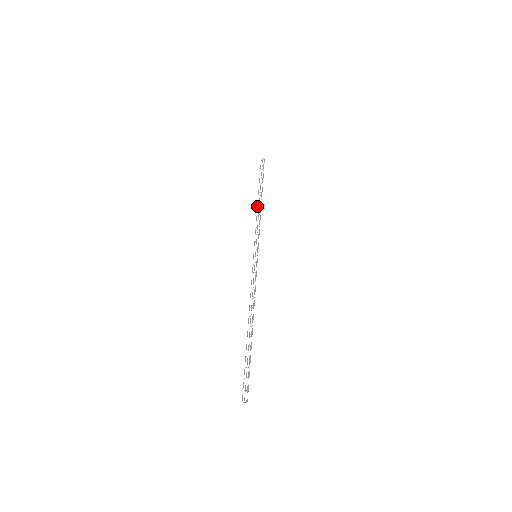
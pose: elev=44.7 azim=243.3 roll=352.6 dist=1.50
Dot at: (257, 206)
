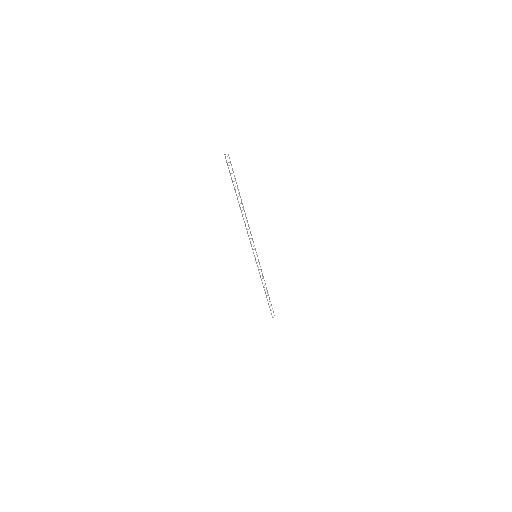
Dot at: occluded
